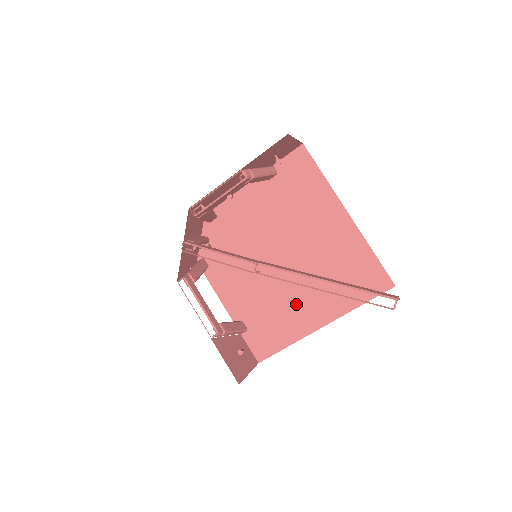
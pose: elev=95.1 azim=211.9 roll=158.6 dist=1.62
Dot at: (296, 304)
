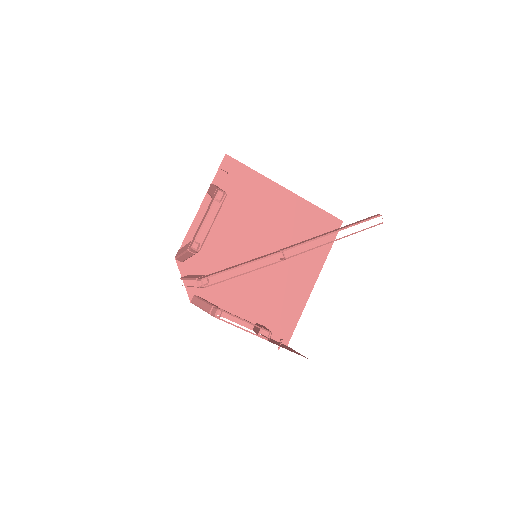
Dot at: (289, 280)
